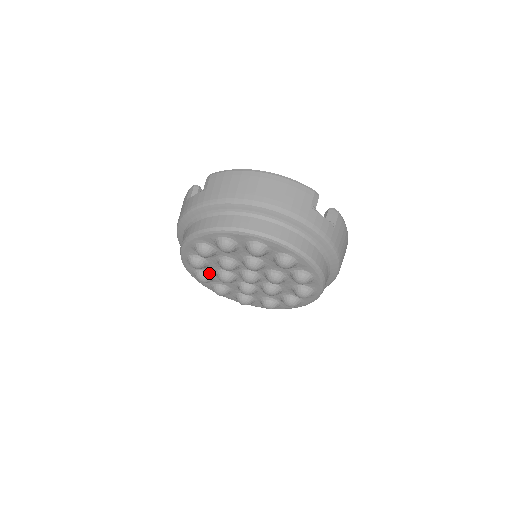
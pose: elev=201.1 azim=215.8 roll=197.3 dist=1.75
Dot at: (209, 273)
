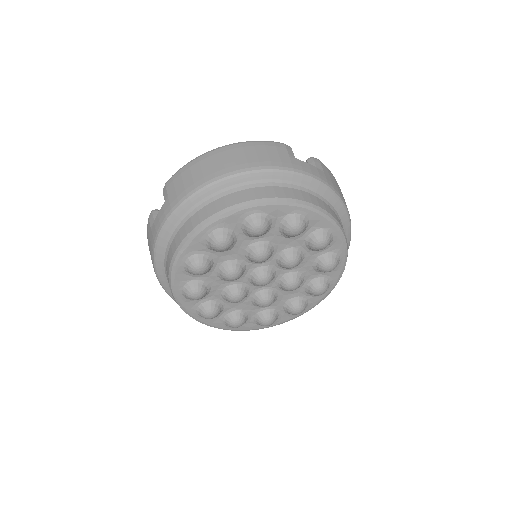
Dot at: (214, 301)
